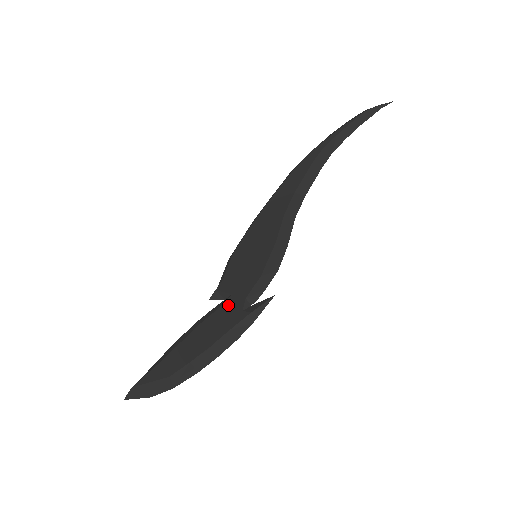
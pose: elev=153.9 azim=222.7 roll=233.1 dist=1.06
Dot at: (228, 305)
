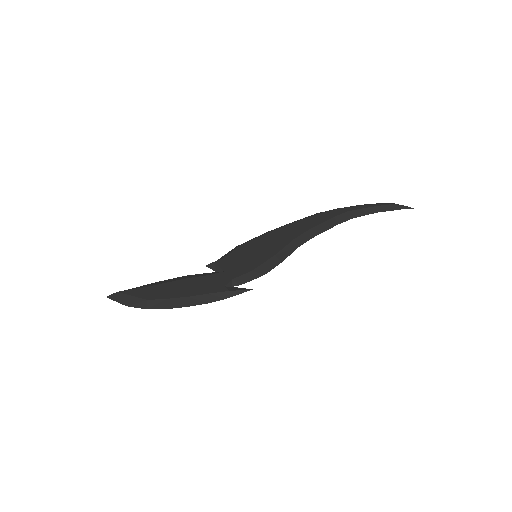
Dot at: (217, 277)
